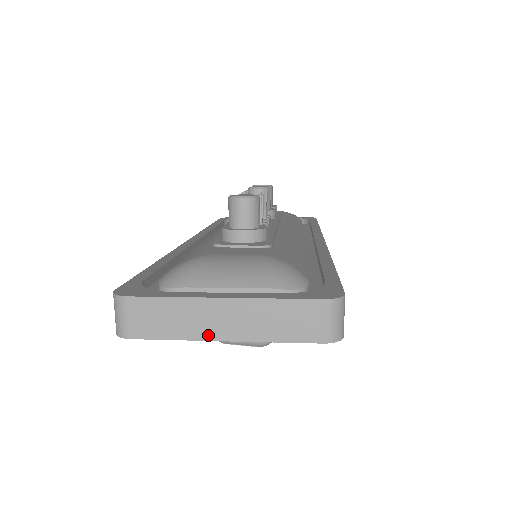
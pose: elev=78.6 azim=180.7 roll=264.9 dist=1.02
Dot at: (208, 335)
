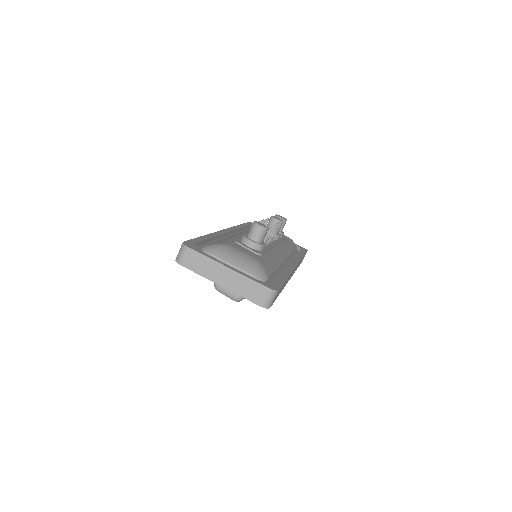
Dot at: (214, 279)
